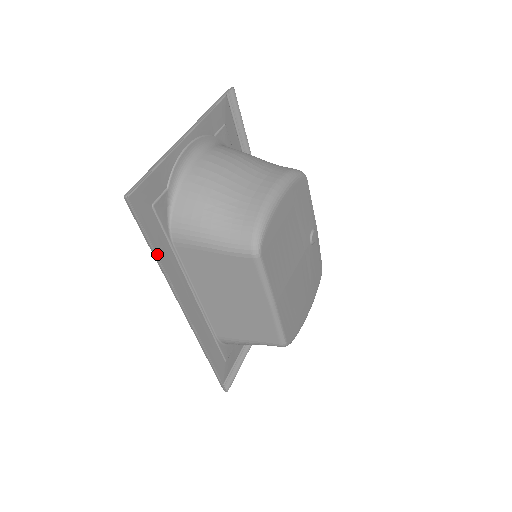
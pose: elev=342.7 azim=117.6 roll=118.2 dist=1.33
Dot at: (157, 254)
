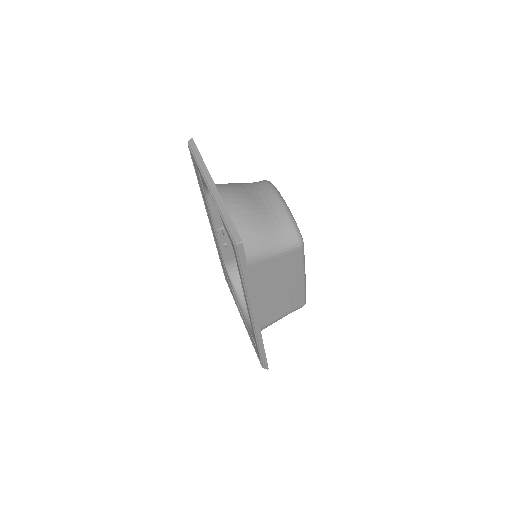
Dot at: (242, 280)
